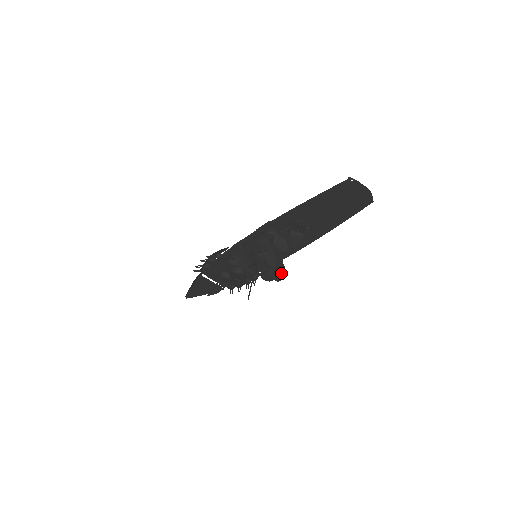
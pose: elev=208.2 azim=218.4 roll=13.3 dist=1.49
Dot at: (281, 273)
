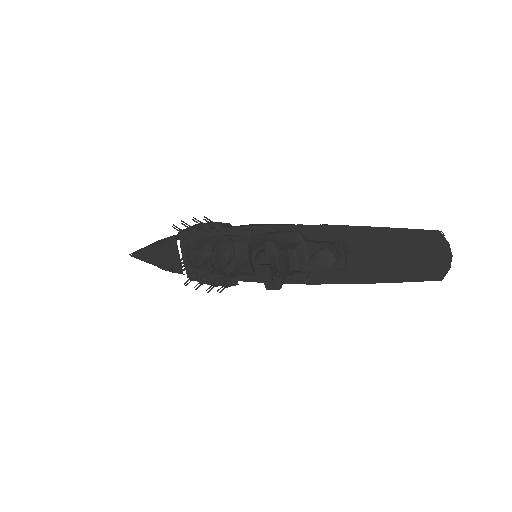
Dot at: (274, 287)
